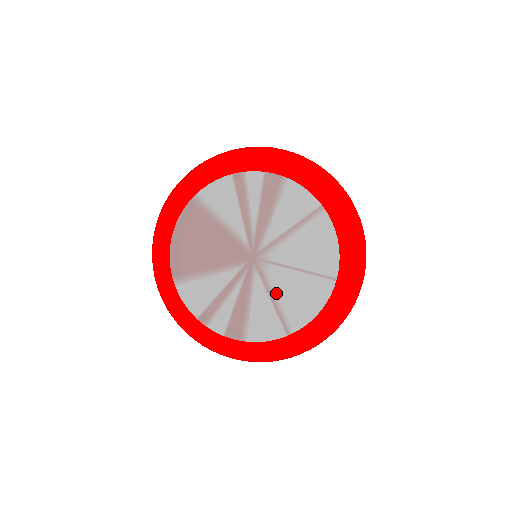
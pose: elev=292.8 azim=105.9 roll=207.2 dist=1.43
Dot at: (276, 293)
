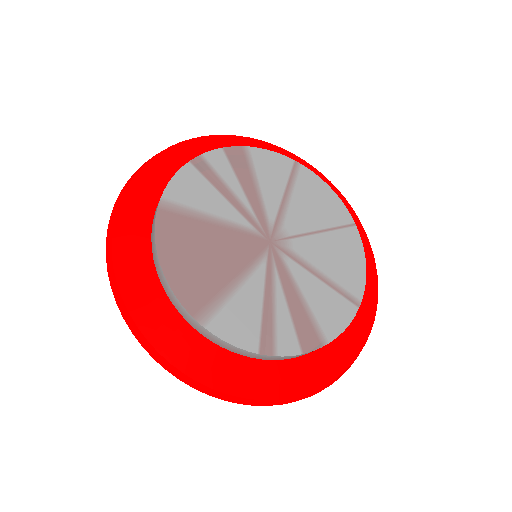
Dot at: (317, 268)
